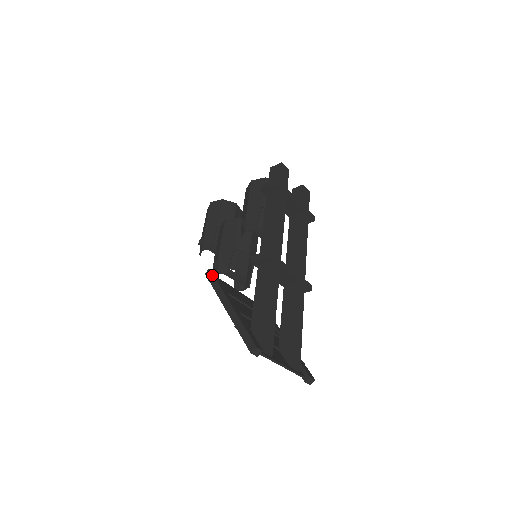
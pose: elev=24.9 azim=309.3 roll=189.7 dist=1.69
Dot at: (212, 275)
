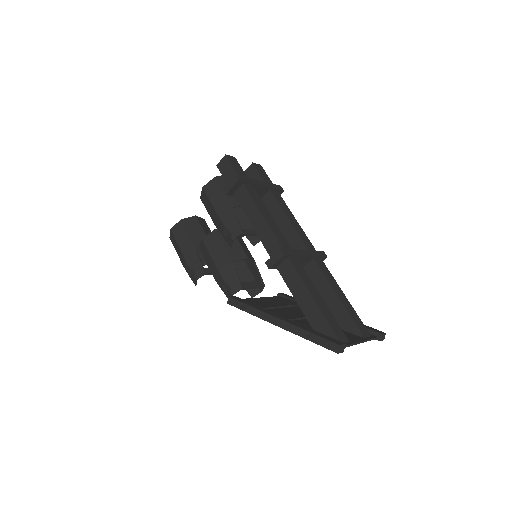
Dot at: (237, 301)
